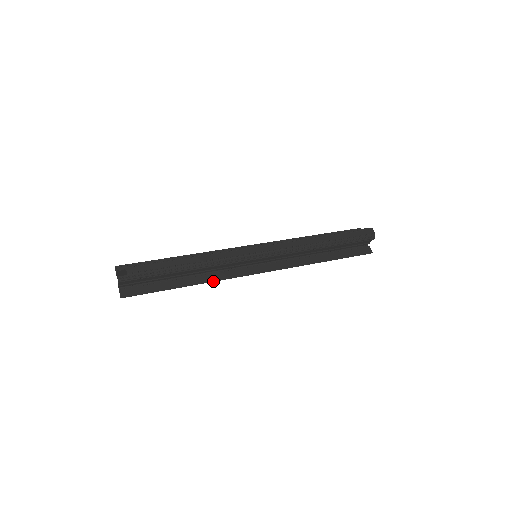
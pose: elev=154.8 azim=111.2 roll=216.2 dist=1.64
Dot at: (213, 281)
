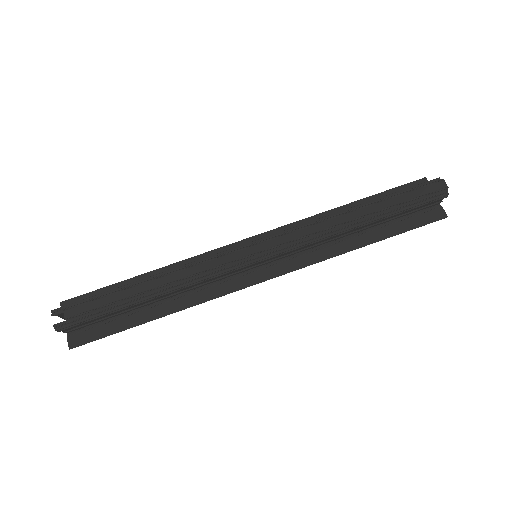
Dot at: (196, 304)
